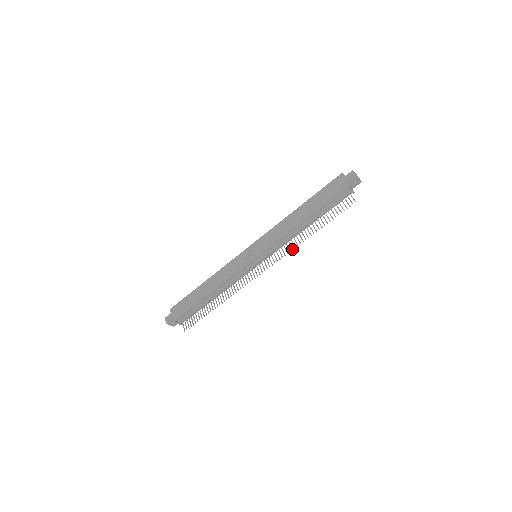
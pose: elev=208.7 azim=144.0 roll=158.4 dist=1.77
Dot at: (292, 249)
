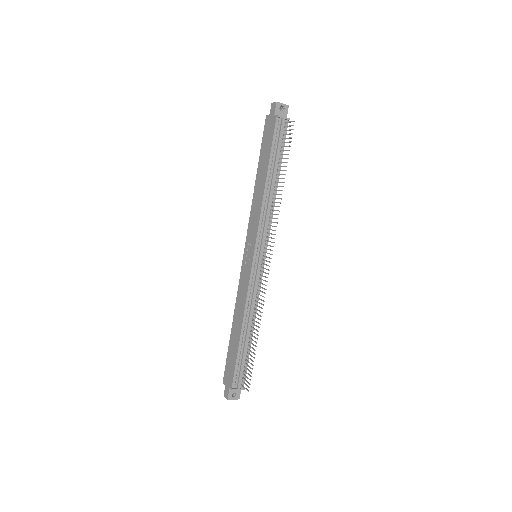
Dot at: occluded
